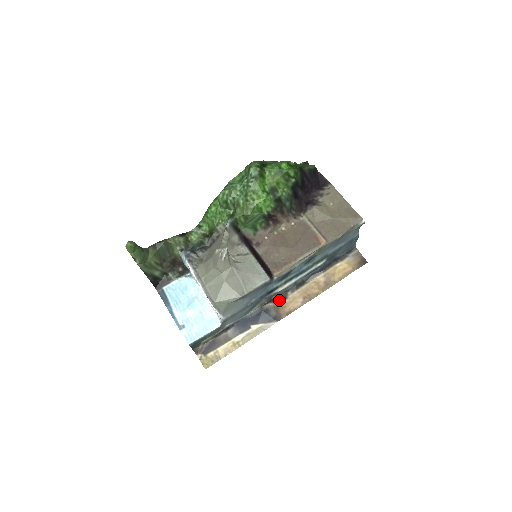
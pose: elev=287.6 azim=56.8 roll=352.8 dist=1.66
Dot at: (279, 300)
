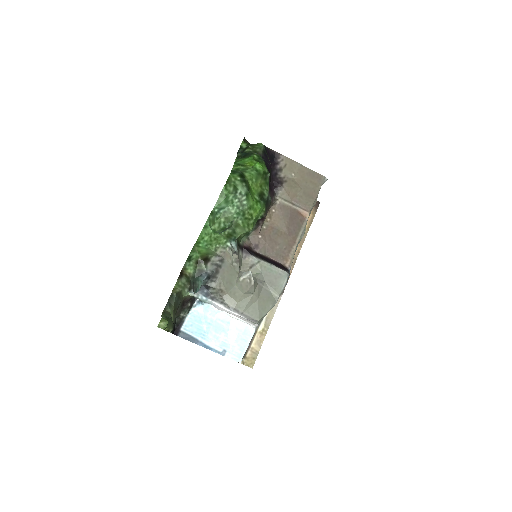
Dot at: occluded
